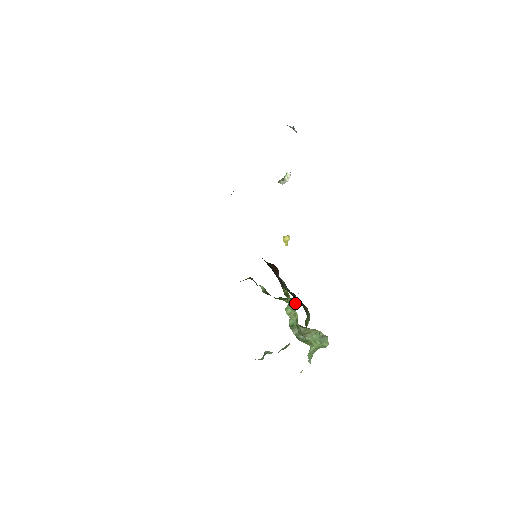
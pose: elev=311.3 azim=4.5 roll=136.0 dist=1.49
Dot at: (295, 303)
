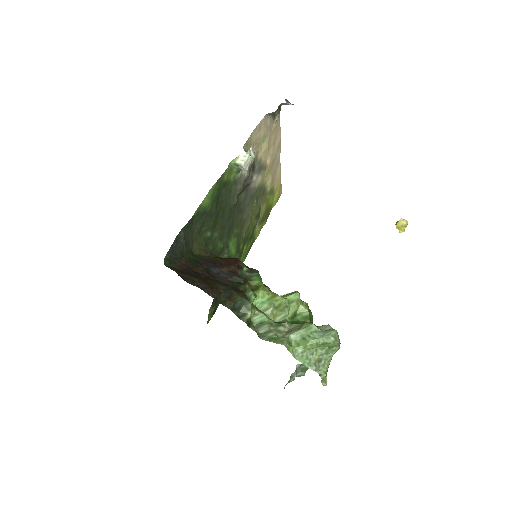
Dot at: (292, 296)
